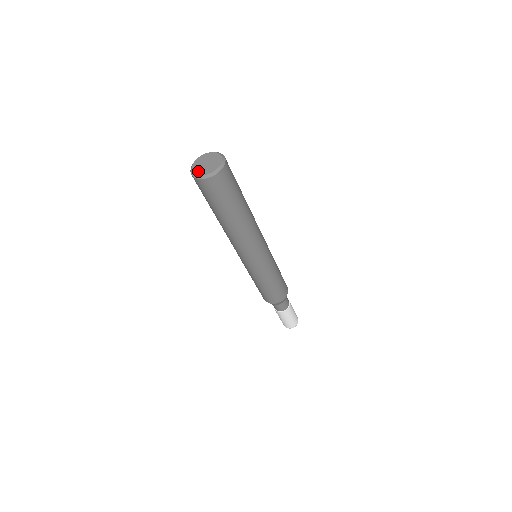
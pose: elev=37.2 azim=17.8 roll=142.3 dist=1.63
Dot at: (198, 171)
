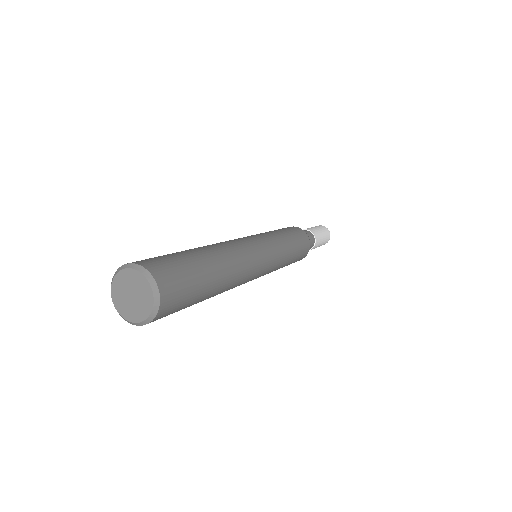
Dot at: (128, 314)
